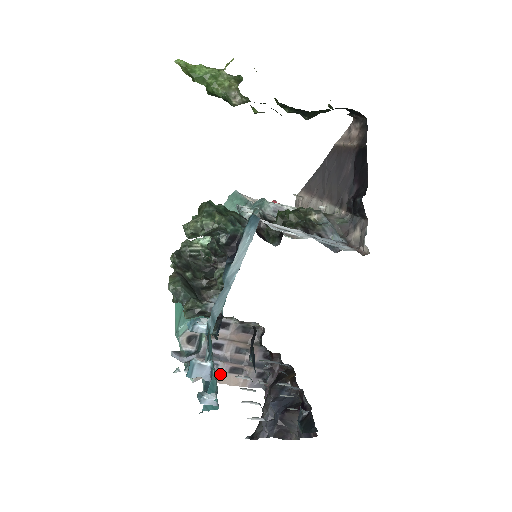
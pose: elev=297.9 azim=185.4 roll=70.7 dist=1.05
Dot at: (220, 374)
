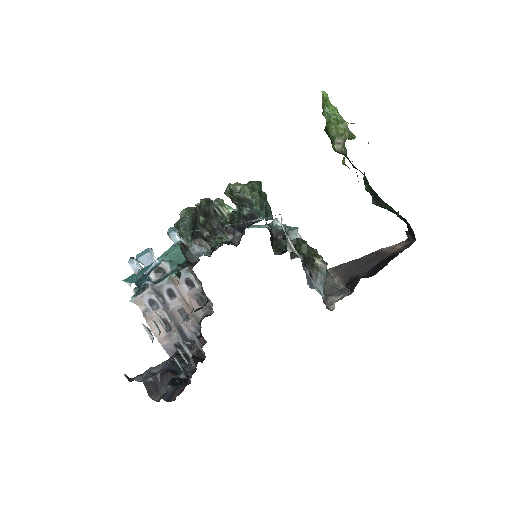
Dot at: (153, 315)
